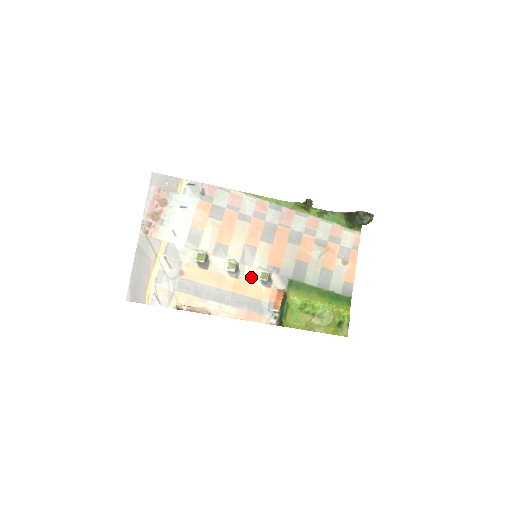
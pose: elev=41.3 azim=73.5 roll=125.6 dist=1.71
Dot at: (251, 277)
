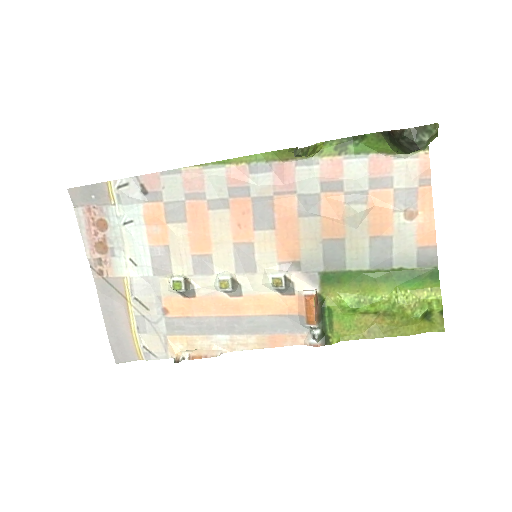
Dot at: (260, 288)
